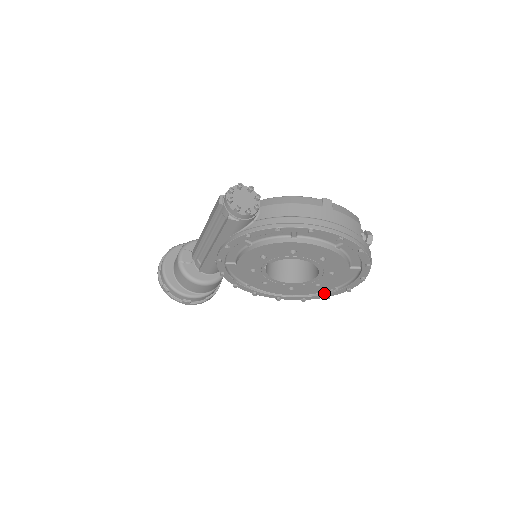
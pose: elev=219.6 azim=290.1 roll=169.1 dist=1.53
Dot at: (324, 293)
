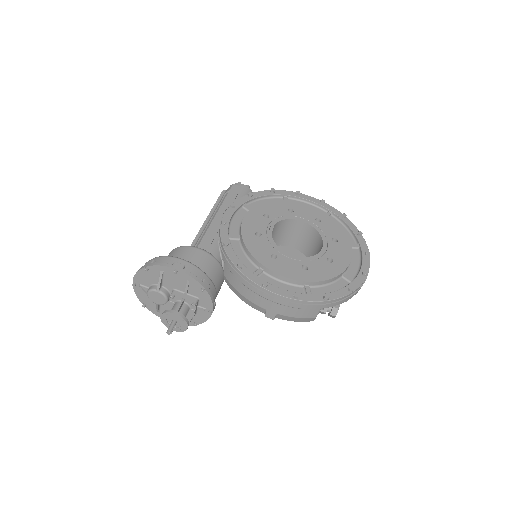
Dot at: (344, 287)
